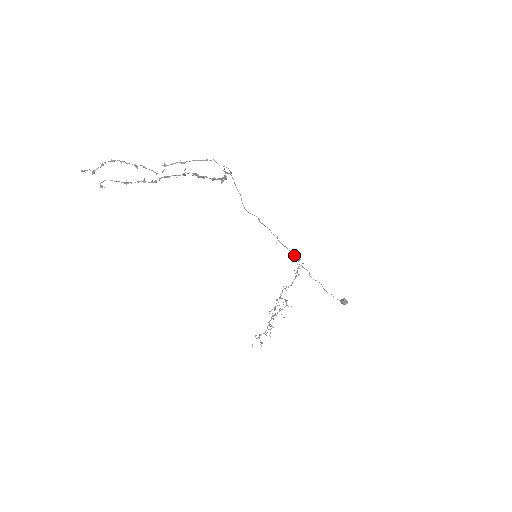
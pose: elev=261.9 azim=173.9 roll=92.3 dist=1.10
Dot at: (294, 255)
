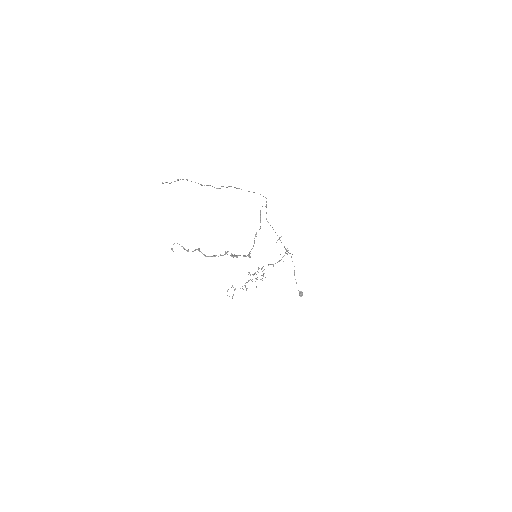
Dot at: occluded
